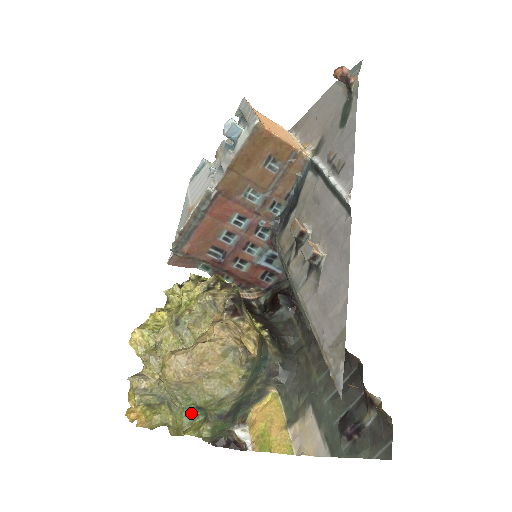
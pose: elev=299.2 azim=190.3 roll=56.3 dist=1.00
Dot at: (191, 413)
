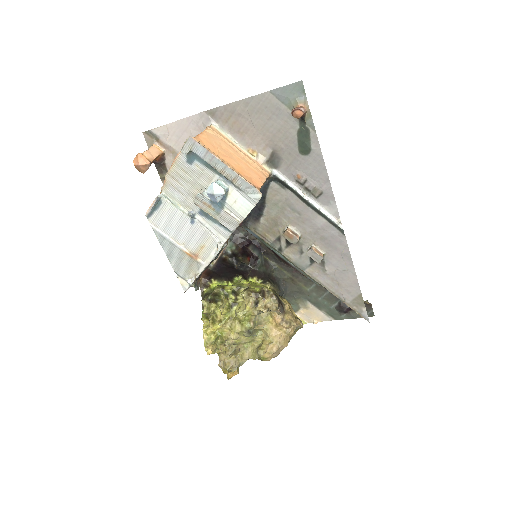
Dot at: occluded
